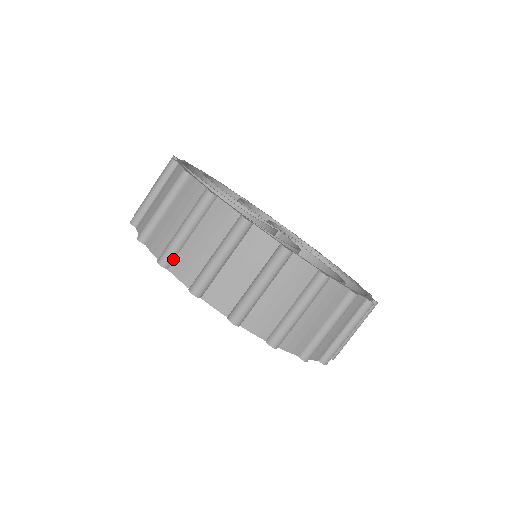
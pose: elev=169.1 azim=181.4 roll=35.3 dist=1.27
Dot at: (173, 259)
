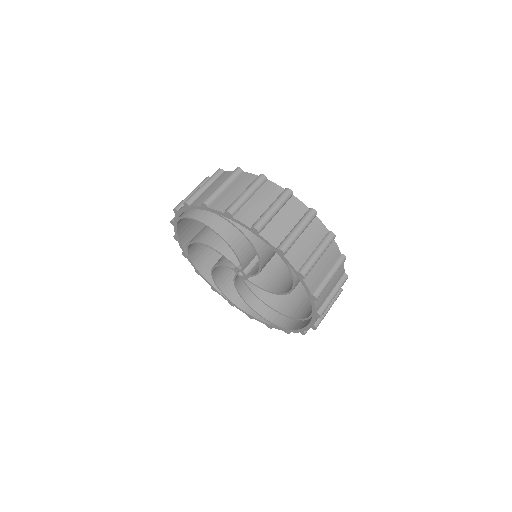
Dot at: (213, 202)
